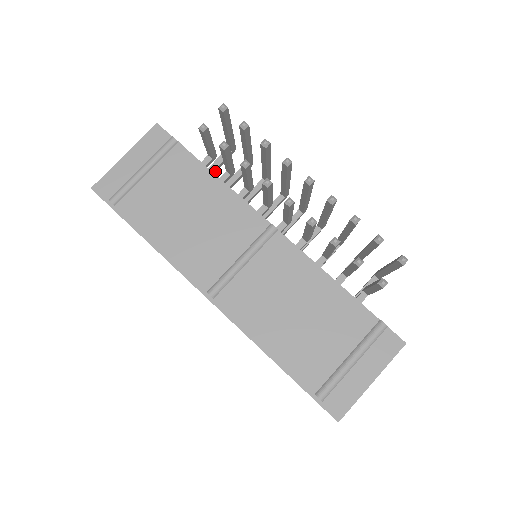
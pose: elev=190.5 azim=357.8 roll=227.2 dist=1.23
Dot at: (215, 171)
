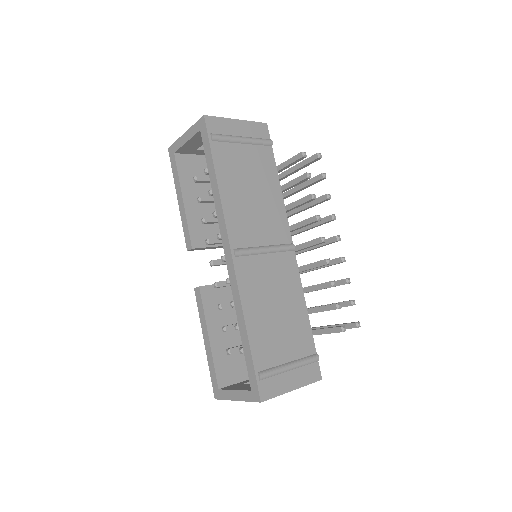
Dot at: occluded
